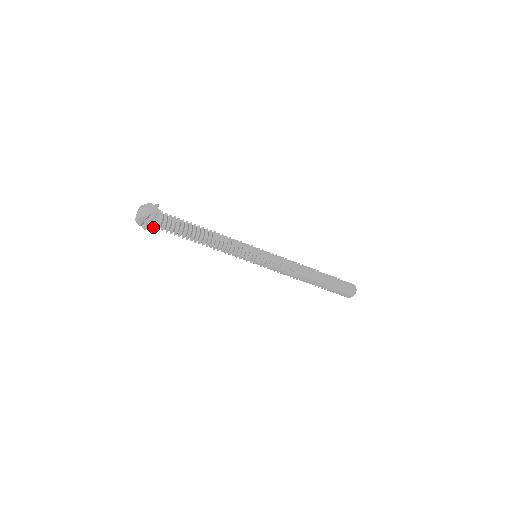
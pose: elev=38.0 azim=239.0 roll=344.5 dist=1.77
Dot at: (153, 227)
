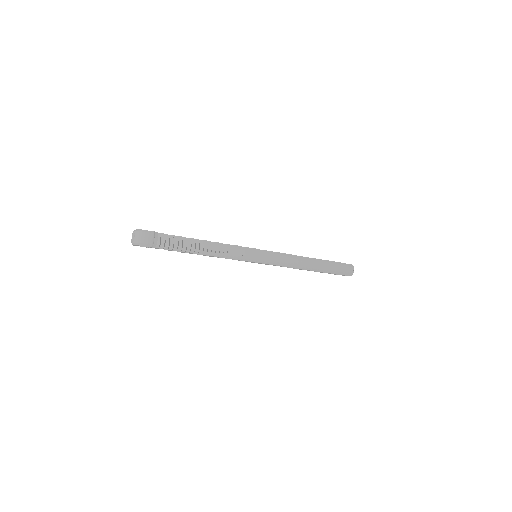
Dot at: occluded
